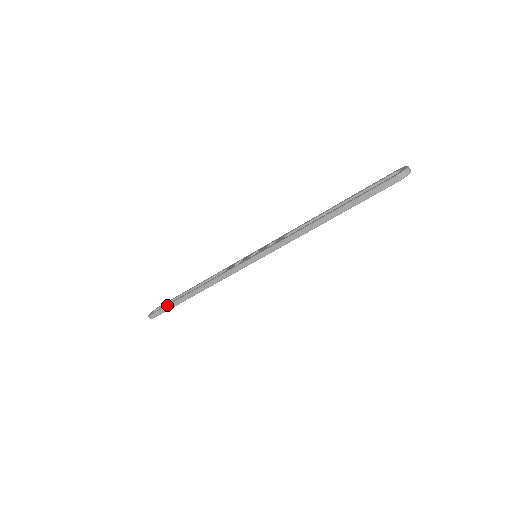
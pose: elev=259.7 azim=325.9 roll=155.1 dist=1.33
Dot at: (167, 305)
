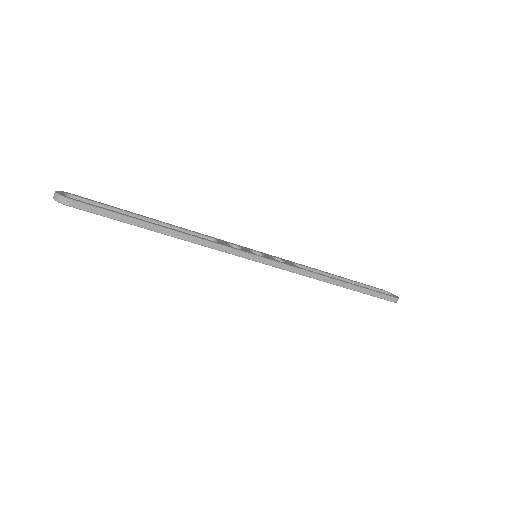
Dot at: (114, 211)
